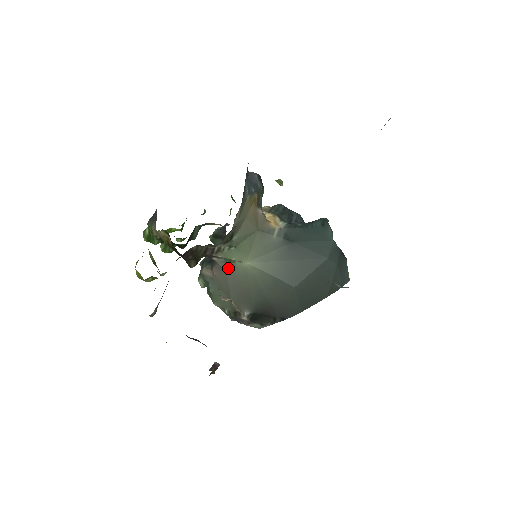
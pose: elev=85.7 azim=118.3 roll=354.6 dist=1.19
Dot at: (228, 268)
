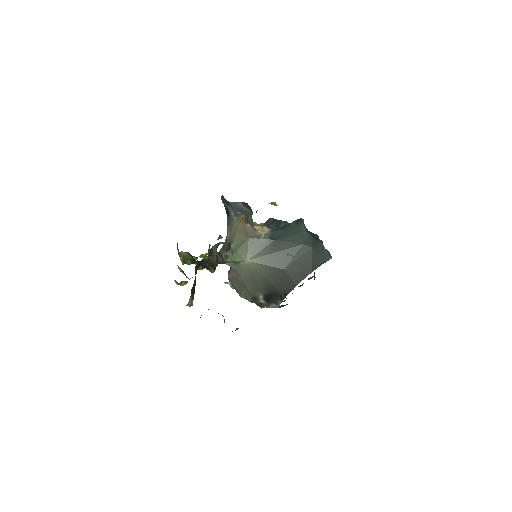
Dot at: (238, 268)
